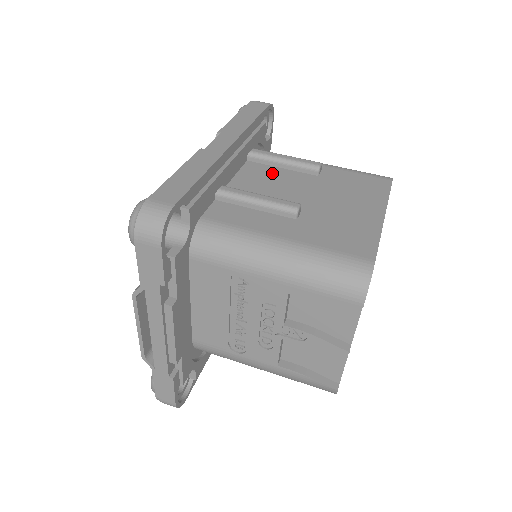
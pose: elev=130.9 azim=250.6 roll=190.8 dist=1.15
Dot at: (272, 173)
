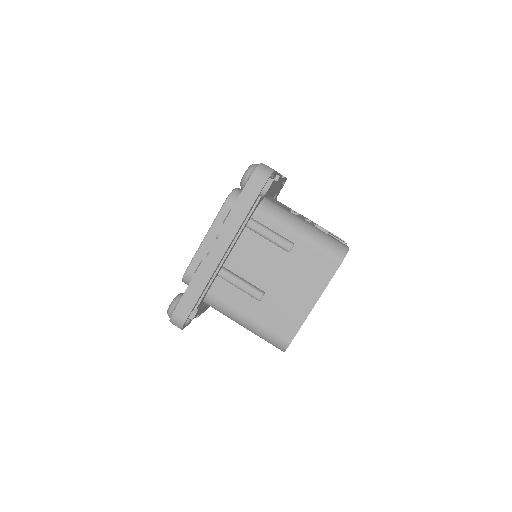
Dot at: (258, 246)
